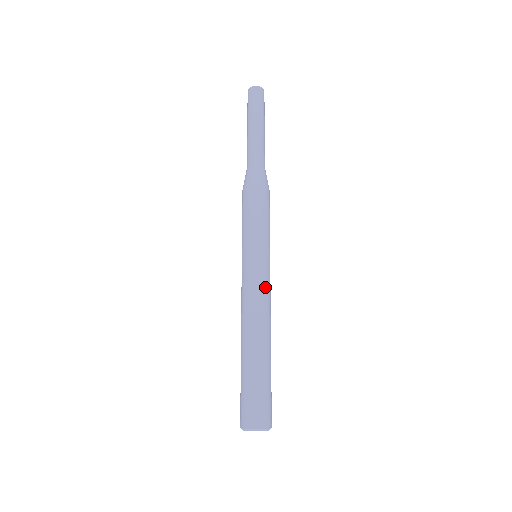
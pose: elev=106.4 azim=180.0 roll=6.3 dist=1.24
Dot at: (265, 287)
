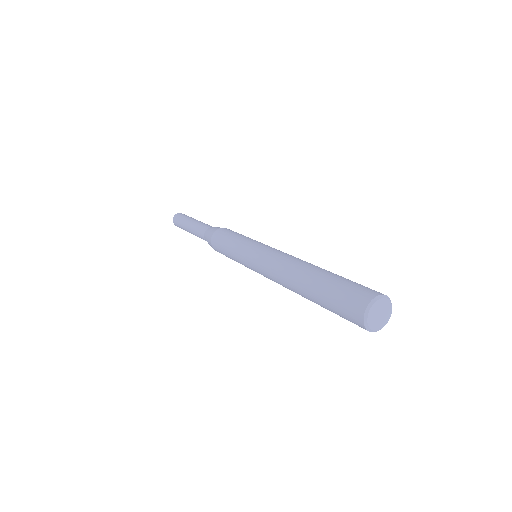
Dot at: occluded
